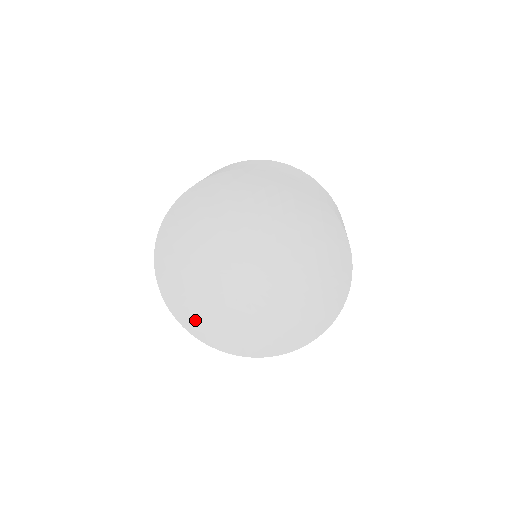
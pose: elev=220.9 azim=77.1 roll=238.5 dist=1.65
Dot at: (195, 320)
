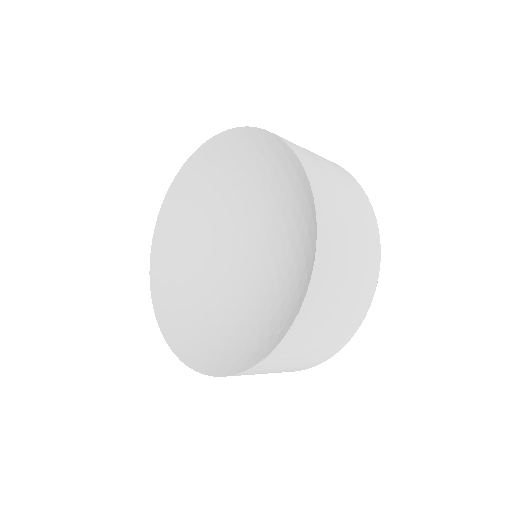
Dot at: (189, 345)
